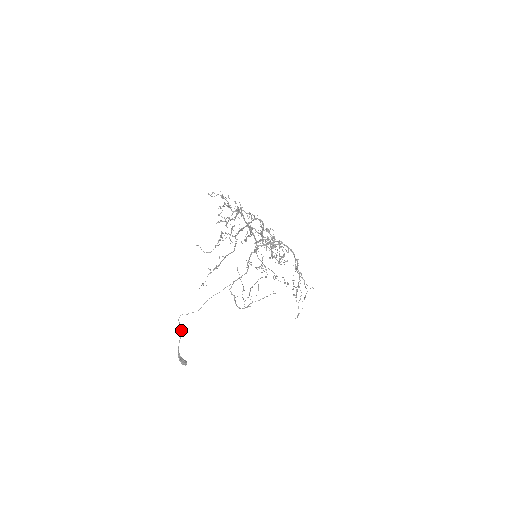
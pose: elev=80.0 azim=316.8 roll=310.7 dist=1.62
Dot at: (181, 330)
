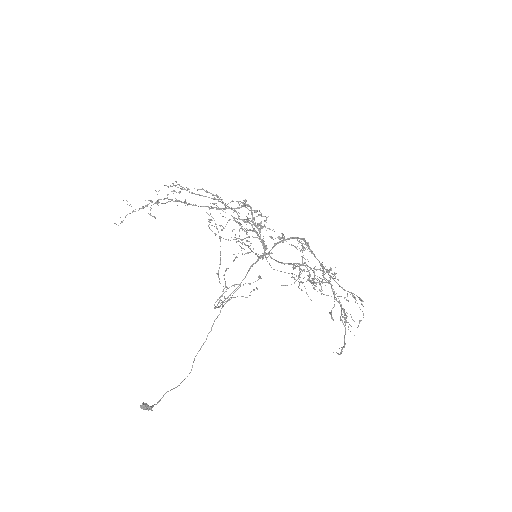
Dot at: (176, 387)
